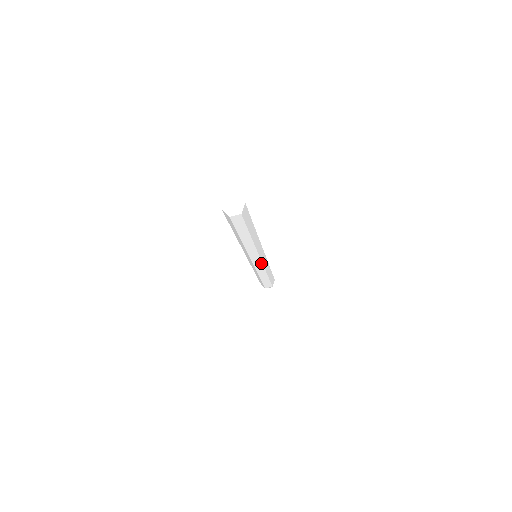
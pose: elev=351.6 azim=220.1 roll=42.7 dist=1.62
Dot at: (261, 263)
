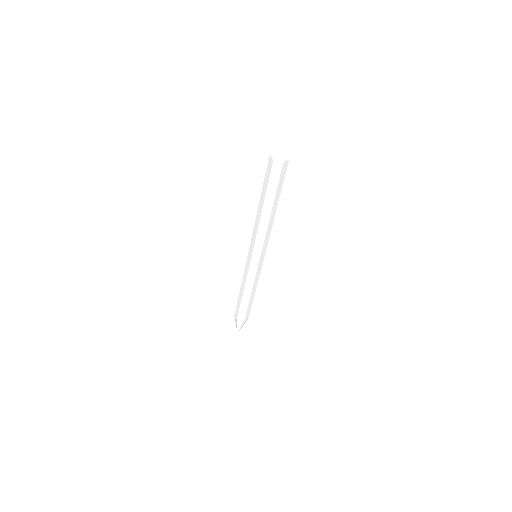
Dot at: (263, 260)
